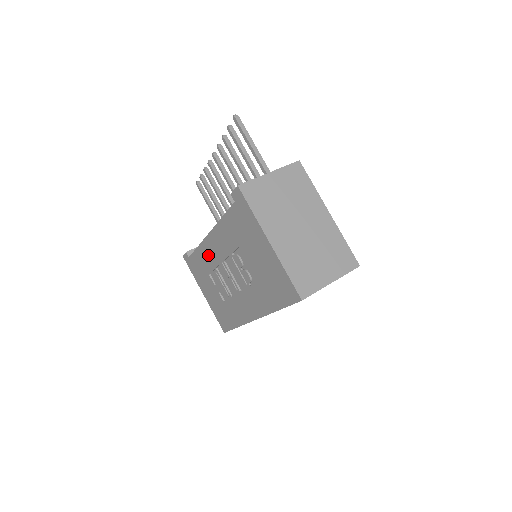
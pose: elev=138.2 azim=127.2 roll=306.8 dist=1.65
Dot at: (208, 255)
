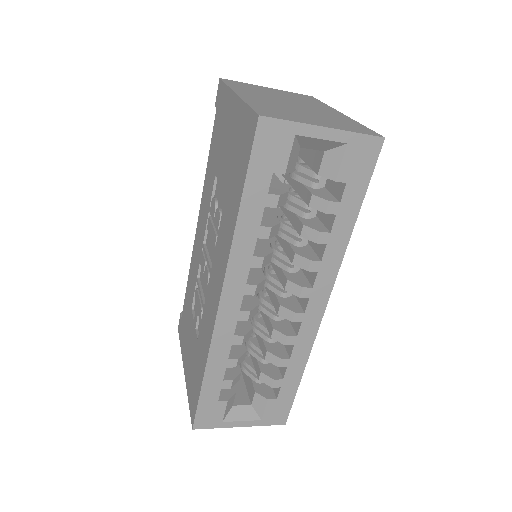
Dot at: (194, 266)
